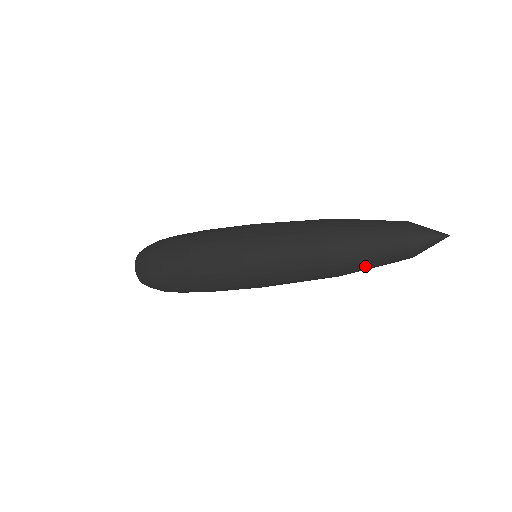
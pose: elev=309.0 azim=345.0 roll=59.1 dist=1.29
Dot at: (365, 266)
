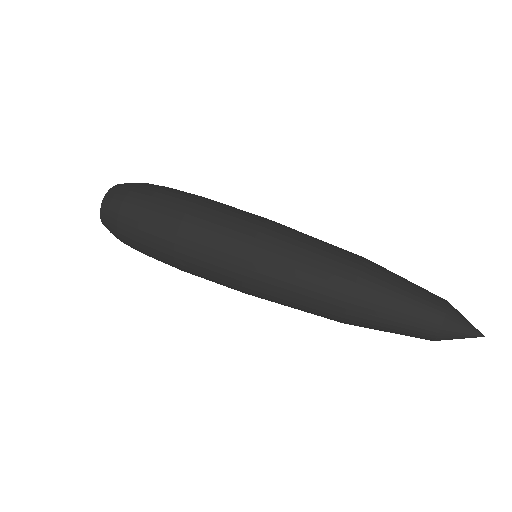
Dot at: (386, 314)
